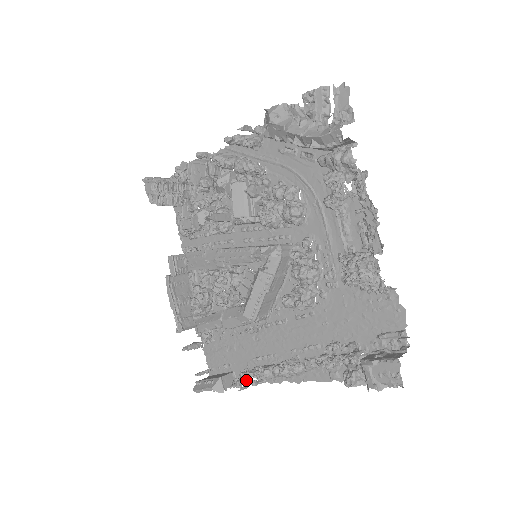
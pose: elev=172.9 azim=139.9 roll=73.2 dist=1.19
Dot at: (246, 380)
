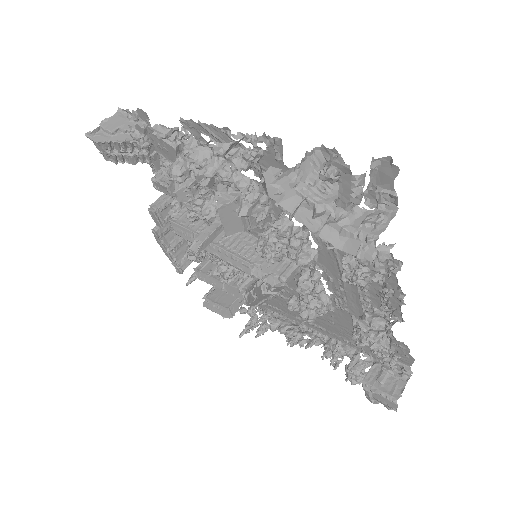
Dot at: (253, 325)
